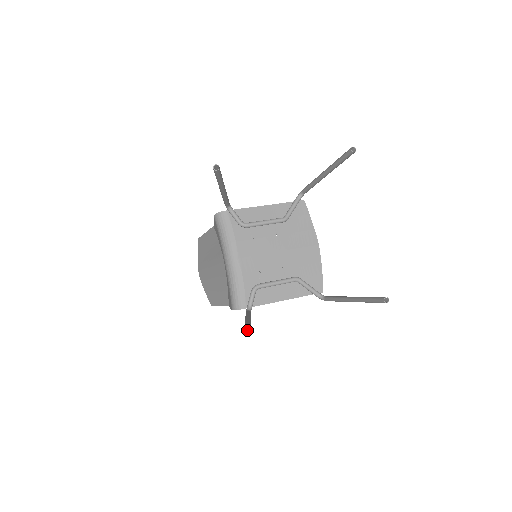
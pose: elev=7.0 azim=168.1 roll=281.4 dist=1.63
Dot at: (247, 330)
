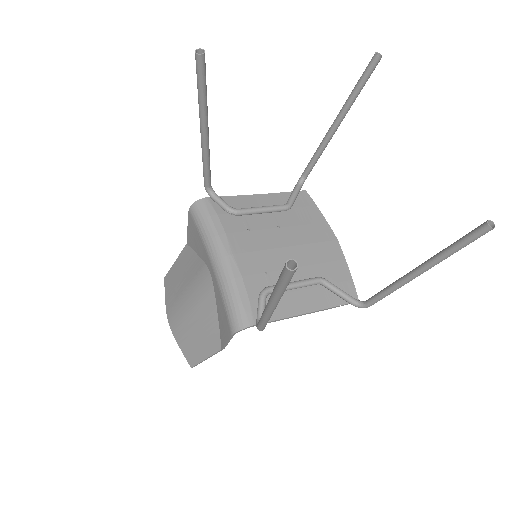
Dot at: (287, 278)
